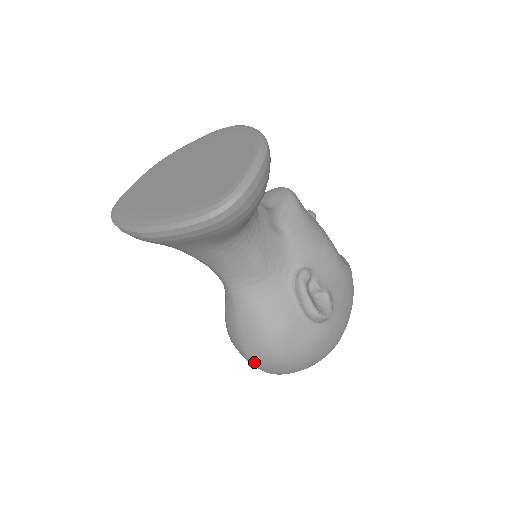
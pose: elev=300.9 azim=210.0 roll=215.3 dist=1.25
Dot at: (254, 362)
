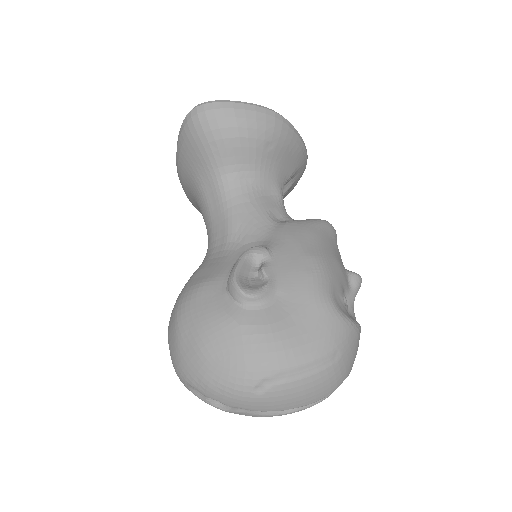
Dot at: (168, 331)
